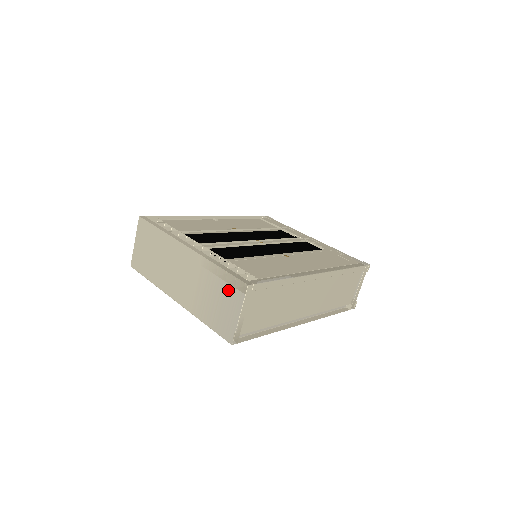
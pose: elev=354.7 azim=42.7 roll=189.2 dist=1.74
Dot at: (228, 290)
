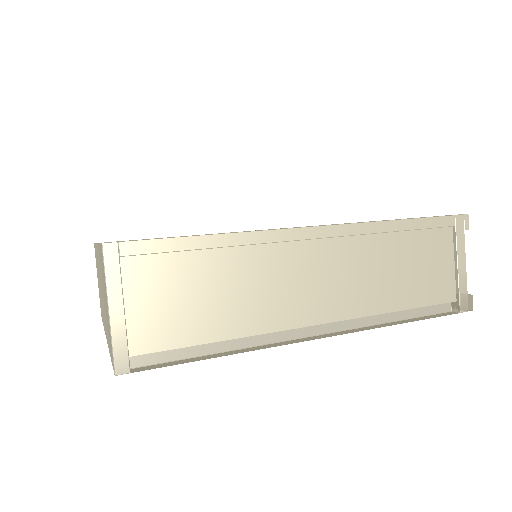
Dot at: occluded
